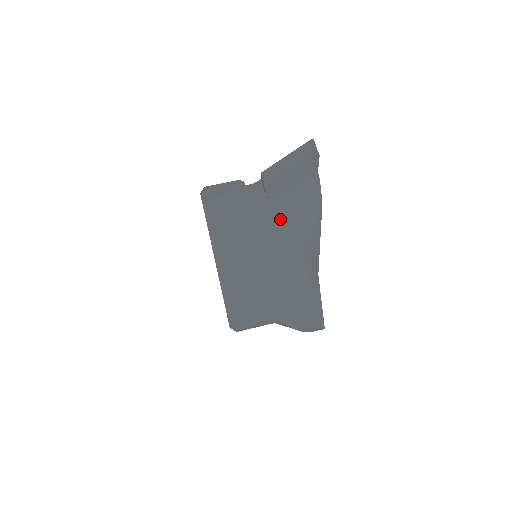
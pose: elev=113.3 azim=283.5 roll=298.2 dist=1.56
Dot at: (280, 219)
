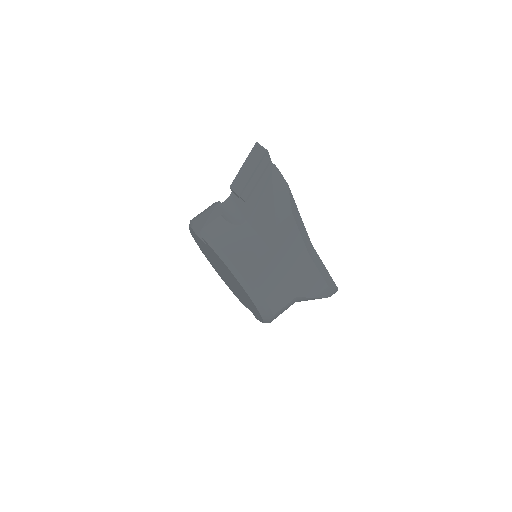
Dot at: (262, 211)
